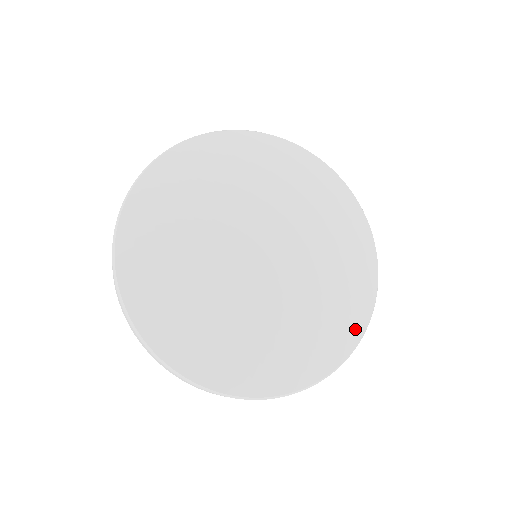
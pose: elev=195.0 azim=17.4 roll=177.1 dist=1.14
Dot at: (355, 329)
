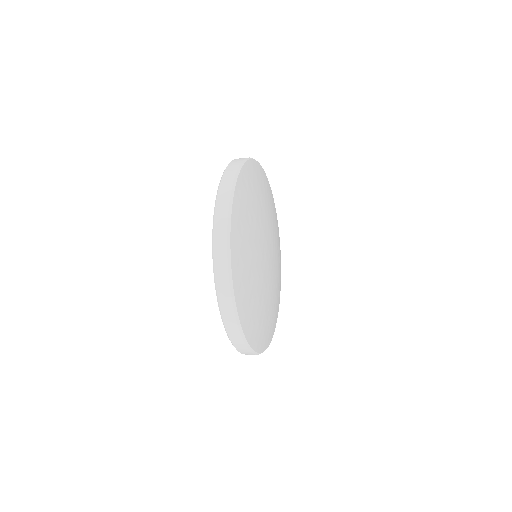
Dot at: (275, 325)
